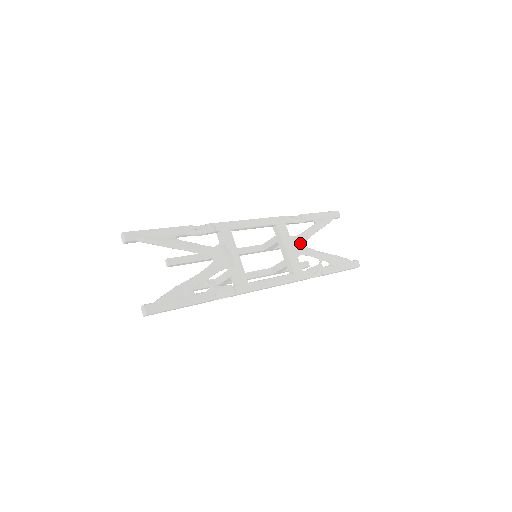
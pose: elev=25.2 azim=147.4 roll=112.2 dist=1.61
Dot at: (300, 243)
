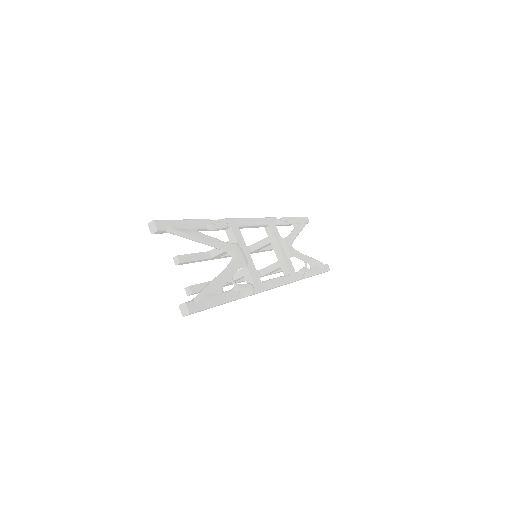
Dot at: (290, 245)
